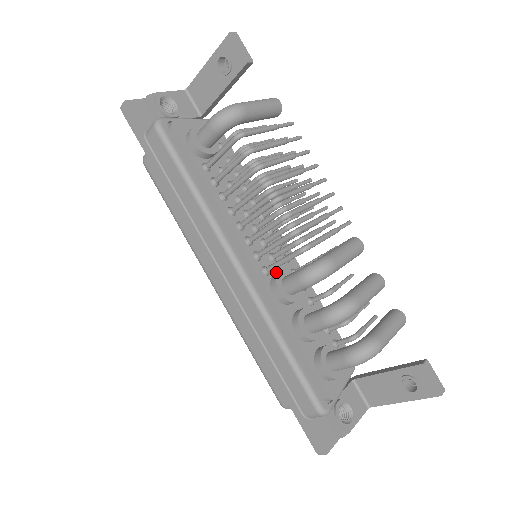
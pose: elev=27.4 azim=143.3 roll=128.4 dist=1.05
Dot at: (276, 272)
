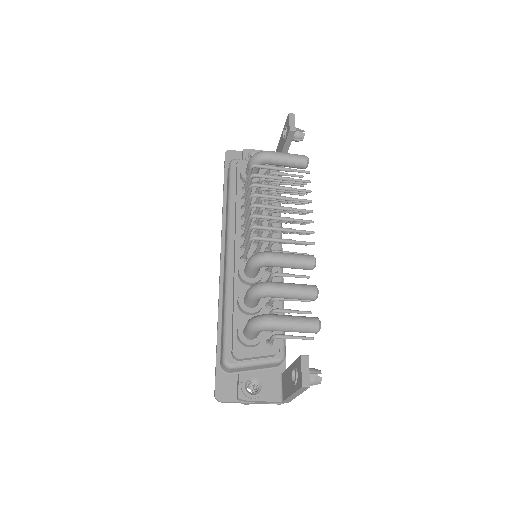
Dot at: occluded
